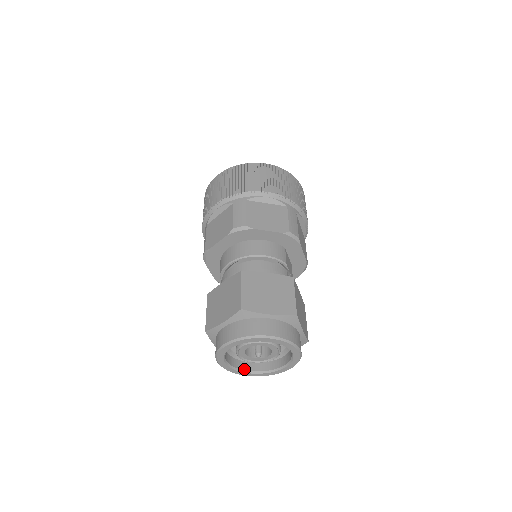
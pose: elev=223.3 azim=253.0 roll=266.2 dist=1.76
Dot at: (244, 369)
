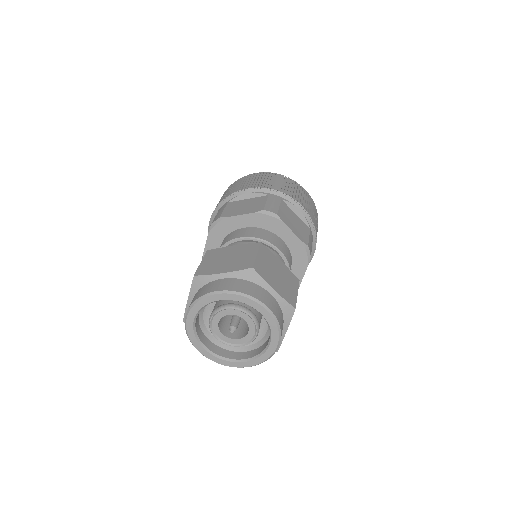
Dot at: (202, 341)
